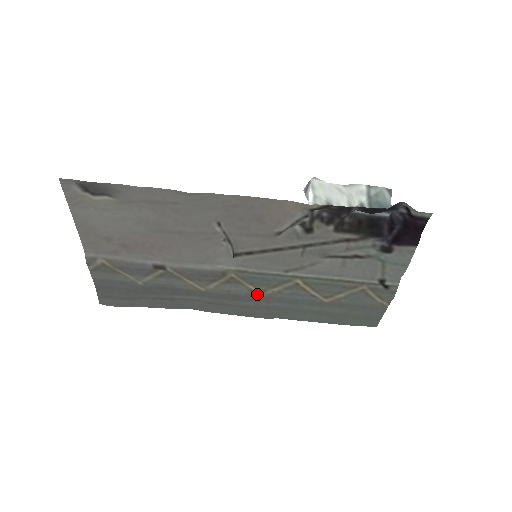
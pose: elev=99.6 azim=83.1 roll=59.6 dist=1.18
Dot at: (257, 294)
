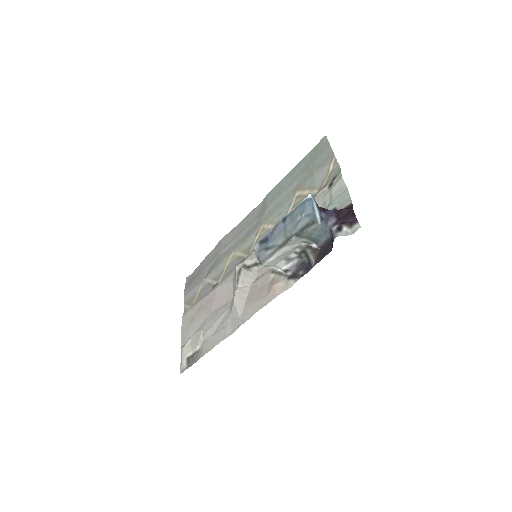
Dot at: (259, 228)
